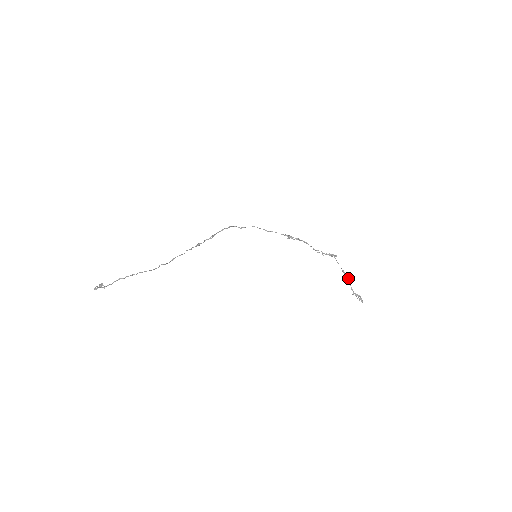
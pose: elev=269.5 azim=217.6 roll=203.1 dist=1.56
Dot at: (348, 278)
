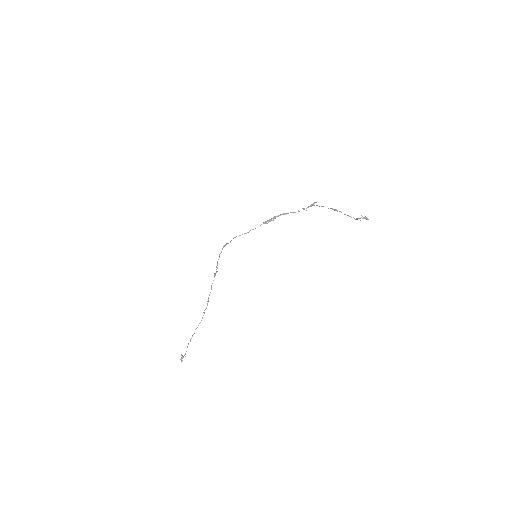
Dot at: occluded
